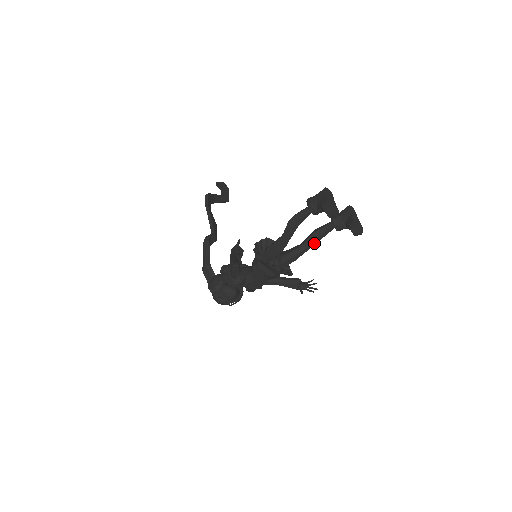
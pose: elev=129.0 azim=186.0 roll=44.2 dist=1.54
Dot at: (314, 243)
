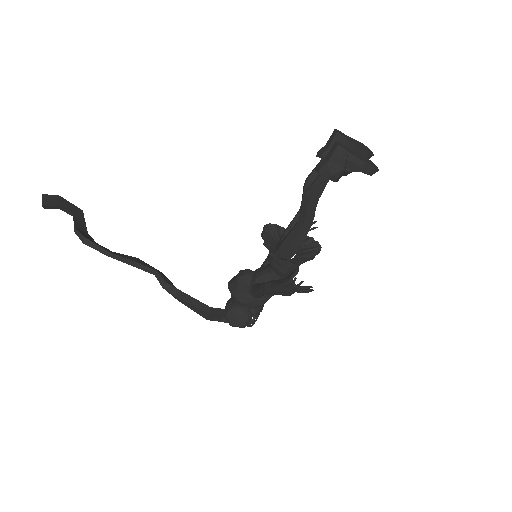
Dot at: occluded
